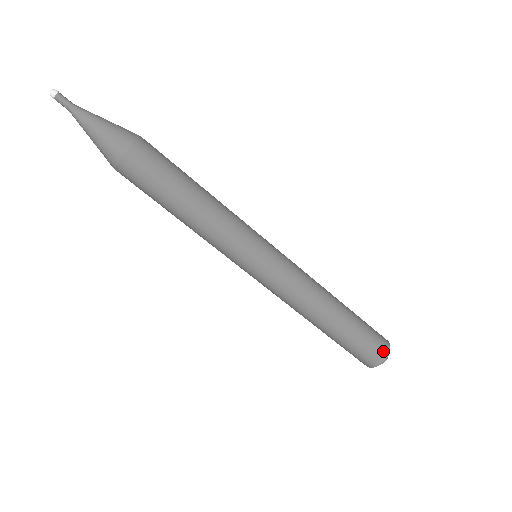
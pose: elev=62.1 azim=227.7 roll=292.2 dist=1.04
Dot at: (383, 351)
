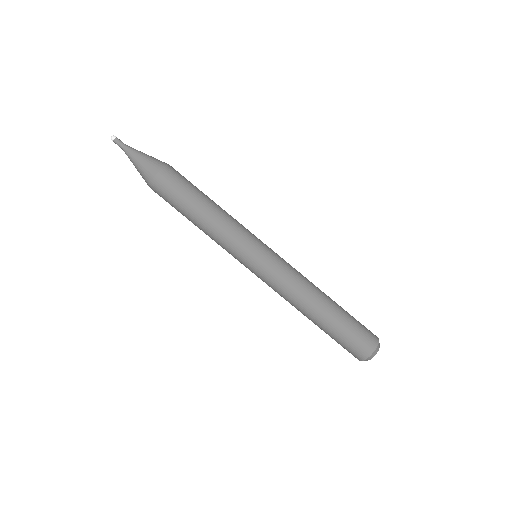
Dot at: (366, 350)
